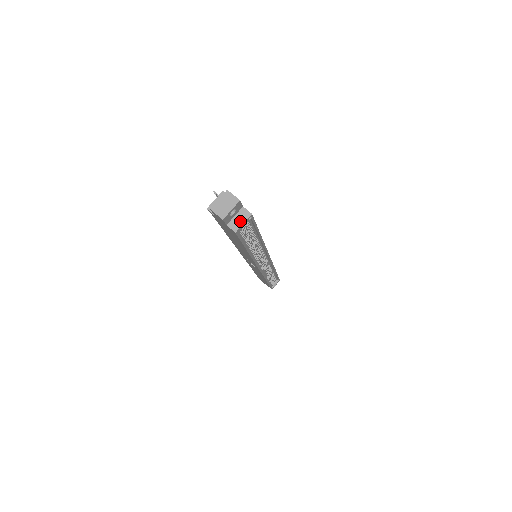
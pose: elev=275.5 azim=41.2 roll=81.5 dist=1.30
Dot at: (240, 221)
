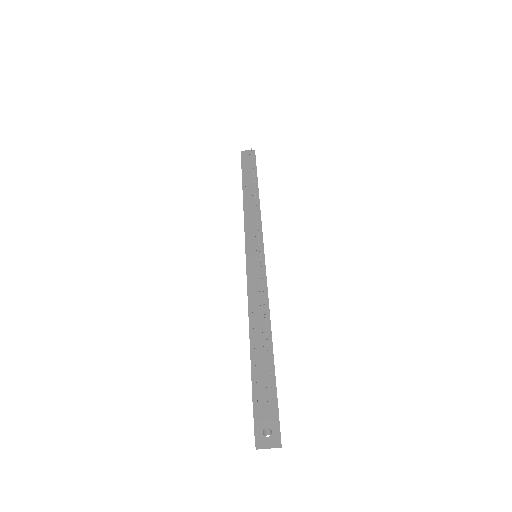
Dot at: occluded
